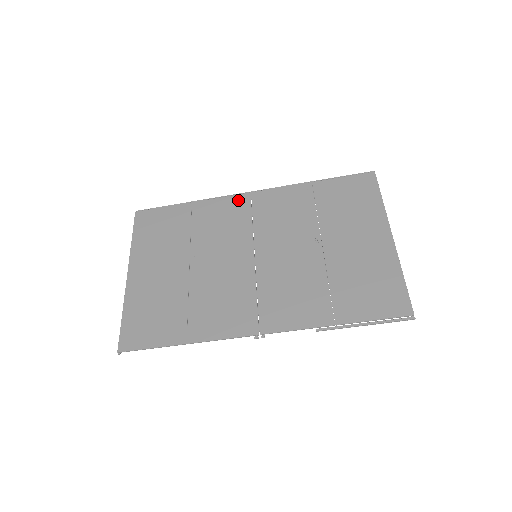
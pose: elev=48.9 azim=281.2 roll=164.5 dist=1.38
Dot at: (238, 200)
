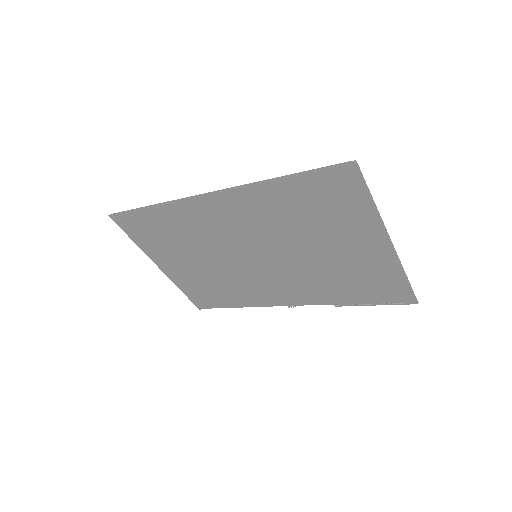
Dot at: (201, 204)
